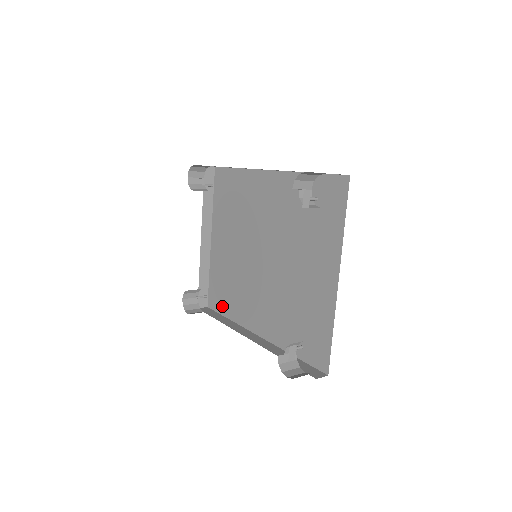
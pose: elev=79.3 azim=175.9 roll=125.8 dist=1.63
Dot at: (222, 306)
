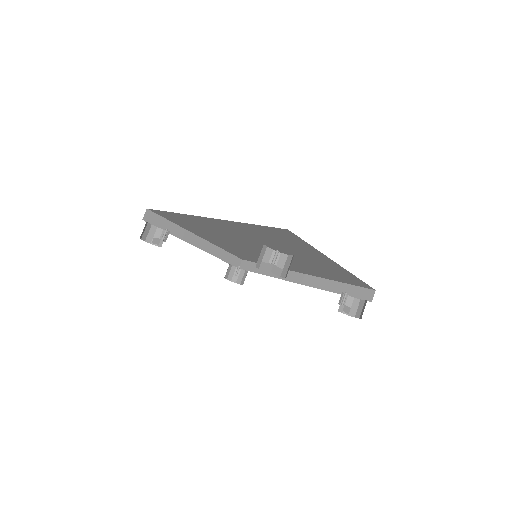
Dot at: occluded
